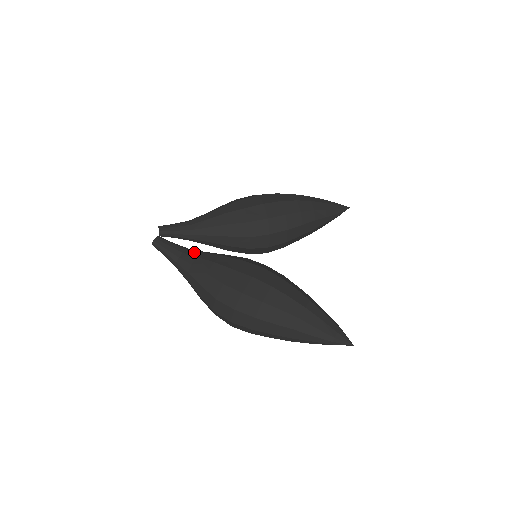
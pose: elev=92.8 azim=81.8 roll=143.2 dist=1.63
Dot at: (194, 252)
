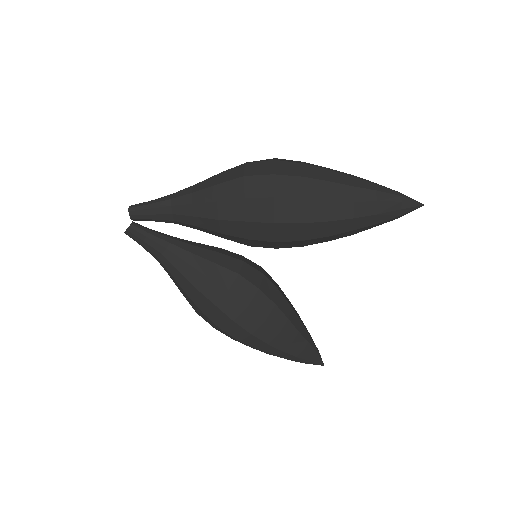
Dot at: (175, 258)
